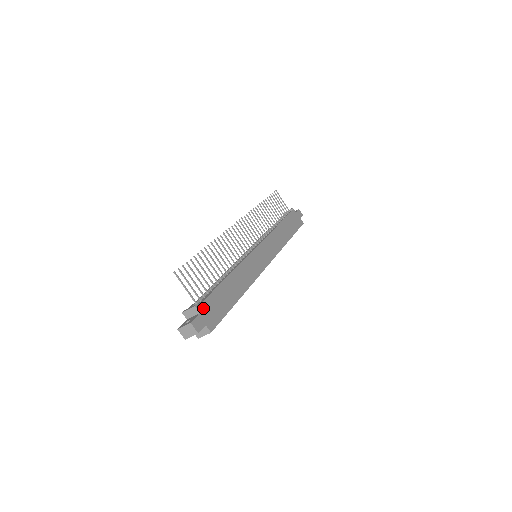
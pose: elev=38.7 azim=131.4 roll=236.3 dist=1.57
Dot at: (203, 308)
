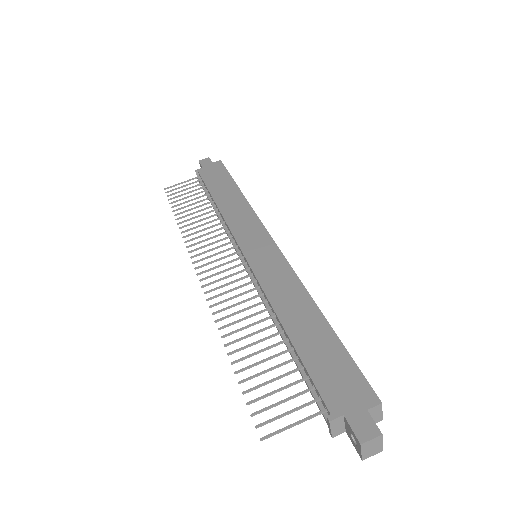
Dot at: (335, 403)
